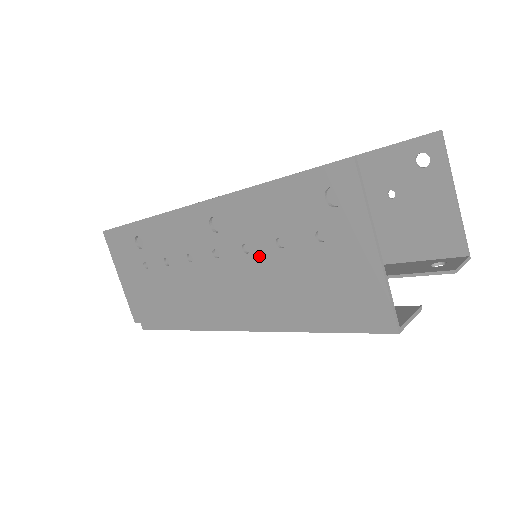
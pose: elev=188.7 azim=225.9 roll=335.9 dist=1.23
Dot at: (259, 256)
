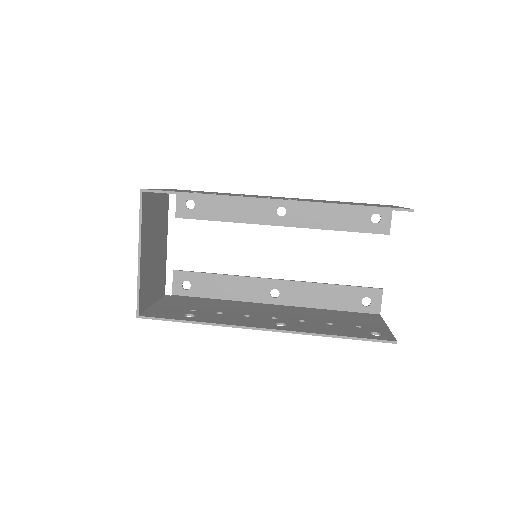
Dot at: occluded
